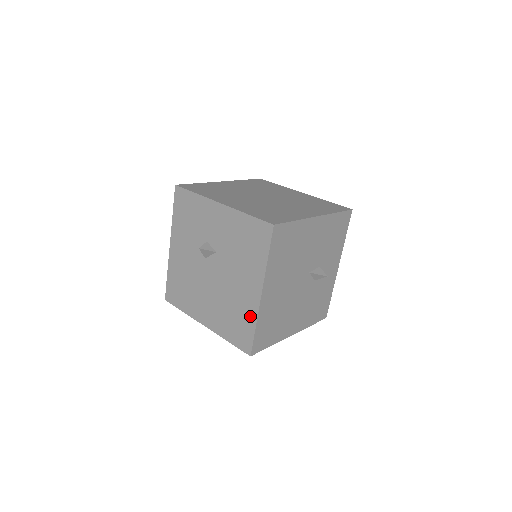
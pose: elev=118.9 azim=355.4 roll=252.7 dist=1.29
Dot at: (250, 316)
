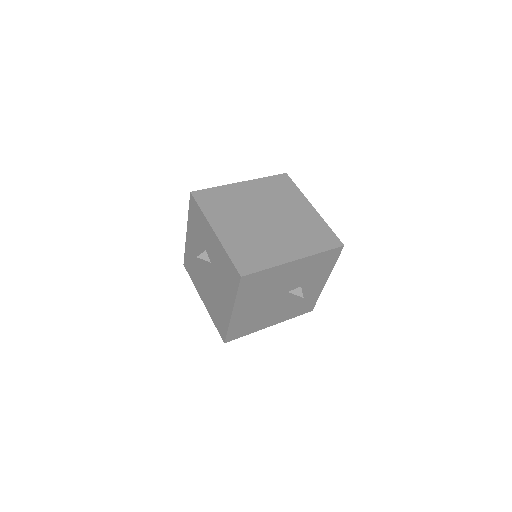
Dot at: (225, 320)
